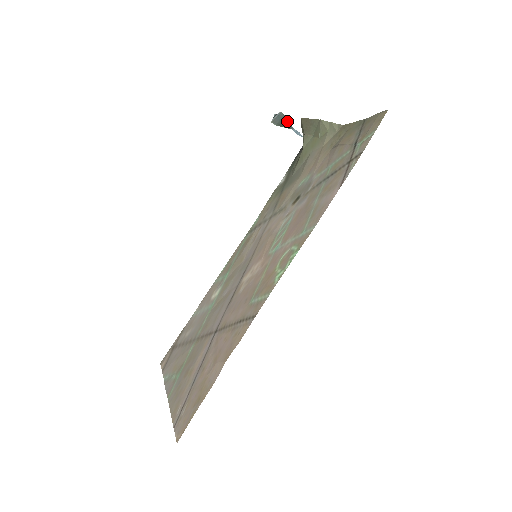
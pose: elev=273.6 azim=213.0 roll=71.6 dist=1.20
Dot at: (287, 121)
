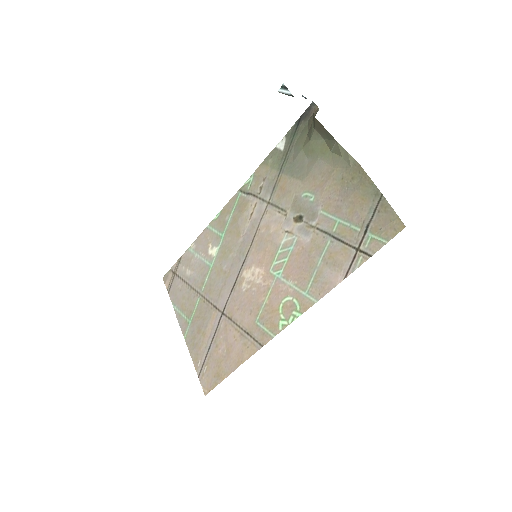
Dot at: occluded
